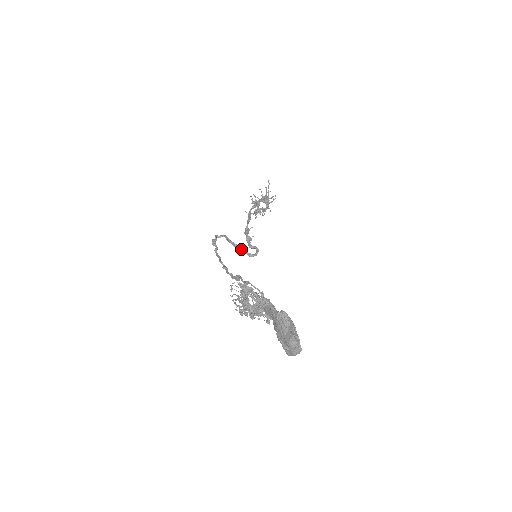
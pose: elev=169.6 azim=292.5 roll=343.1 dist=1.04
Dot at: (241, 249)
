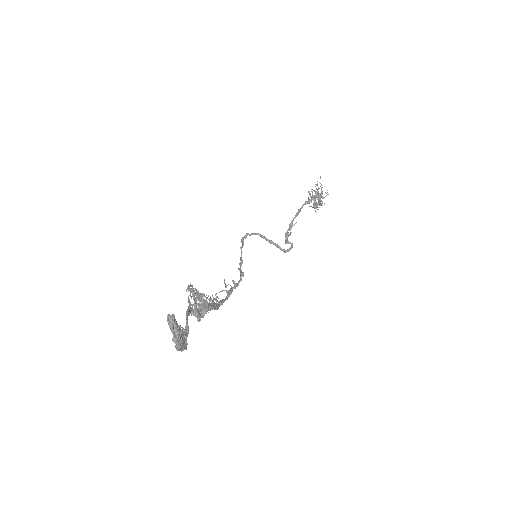
Dot at: (275, 245)
